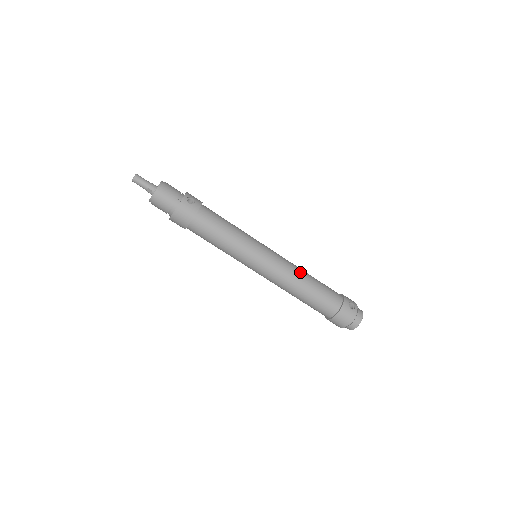
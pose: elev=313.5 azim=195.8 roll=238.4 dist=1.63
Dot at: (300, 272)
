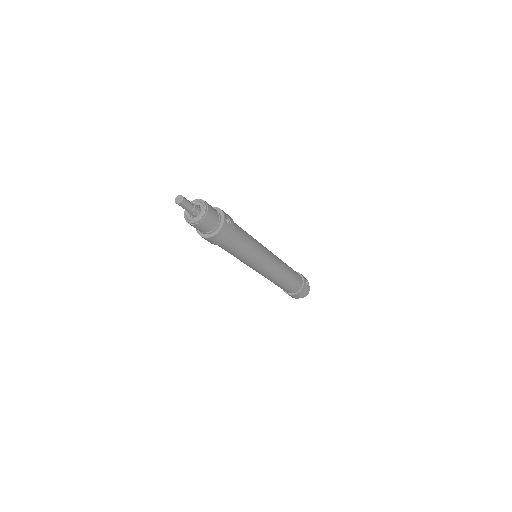
Dot at: (284, 265)
